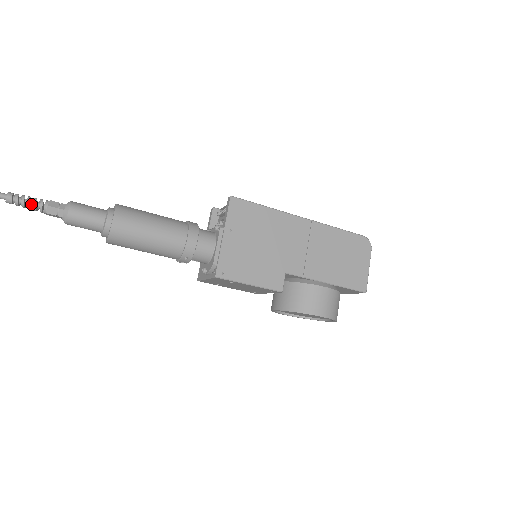
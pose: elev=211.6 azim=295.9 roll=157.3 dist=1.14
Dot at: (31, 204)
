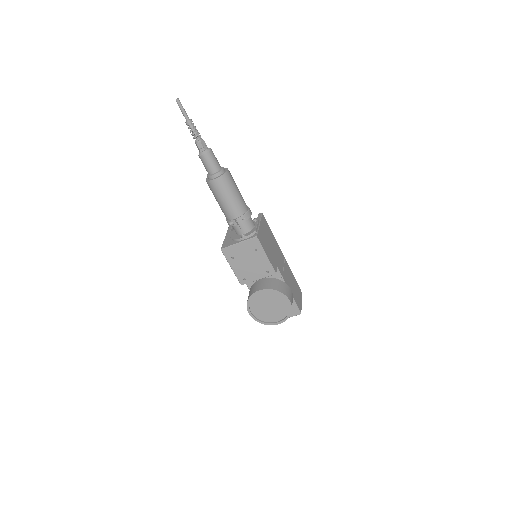
Dot at: (196, 133)
